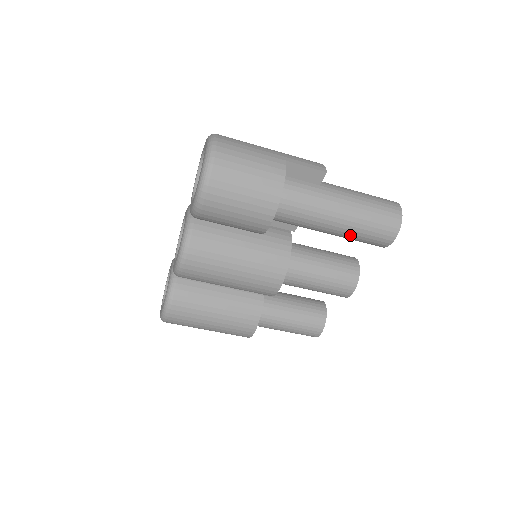
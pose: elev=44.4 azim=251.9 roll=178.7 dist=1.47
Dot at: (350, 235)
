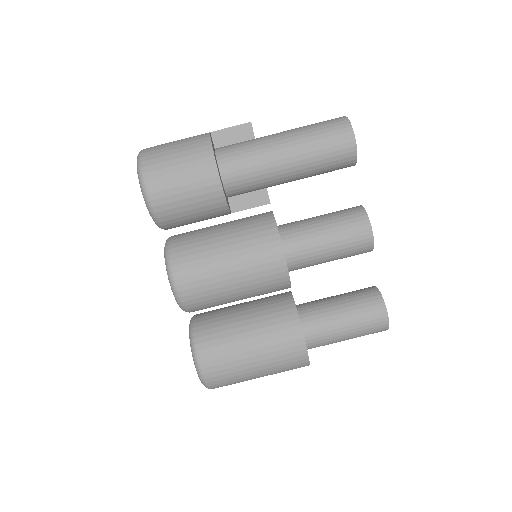
Dot at: (310, 160)
